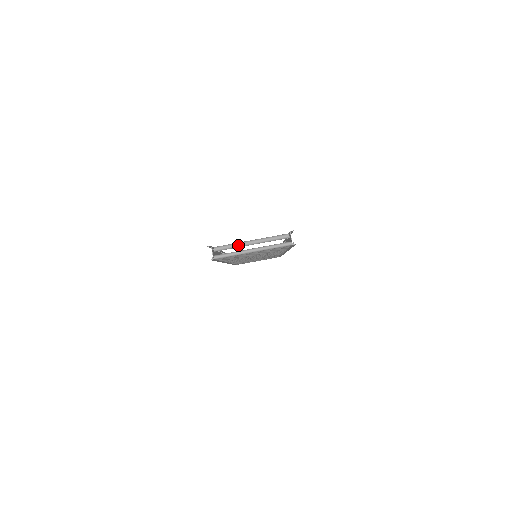
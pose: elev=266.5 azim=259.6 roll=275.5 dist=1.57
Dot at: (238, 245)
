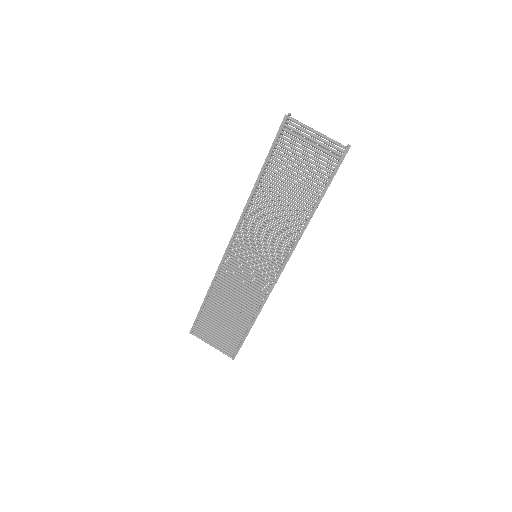
Dot at: (303, 137)
